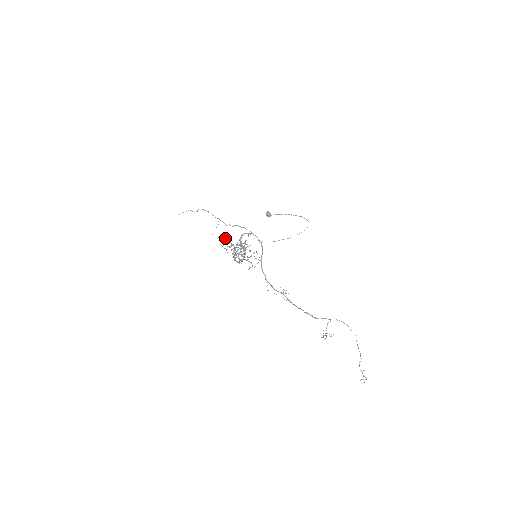
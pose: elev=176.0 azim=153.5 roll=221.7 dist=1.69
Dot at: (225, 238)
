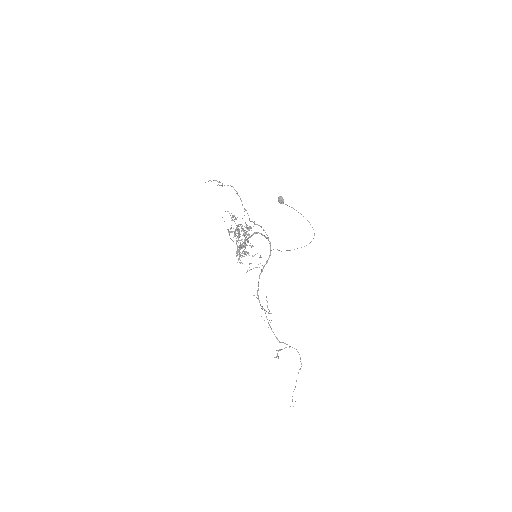
Dot at: occluded
